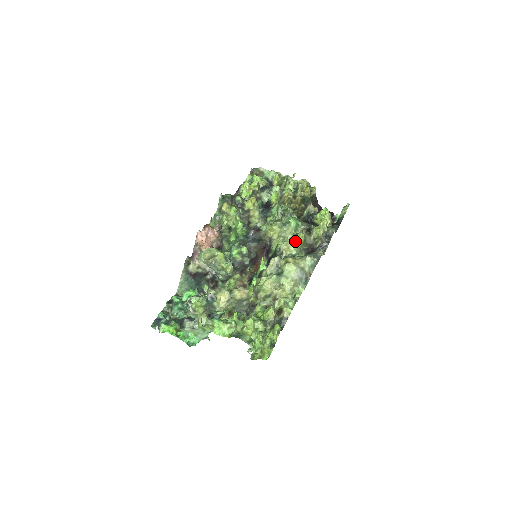
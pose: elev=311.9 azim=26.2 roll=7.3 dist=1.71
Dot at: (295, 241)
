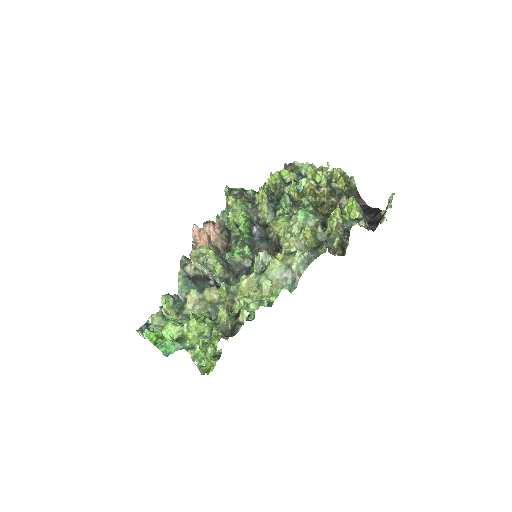
Dot at: (300, 237)
